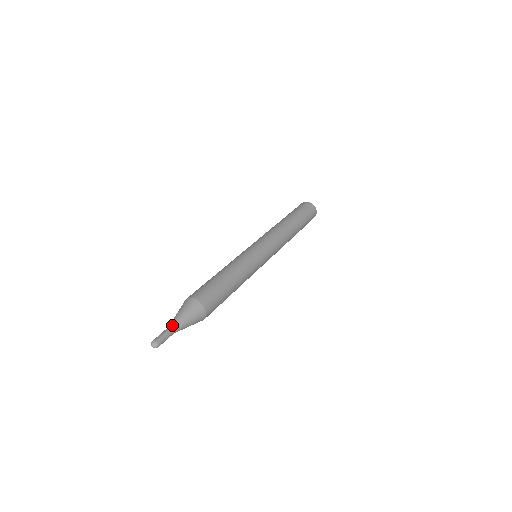
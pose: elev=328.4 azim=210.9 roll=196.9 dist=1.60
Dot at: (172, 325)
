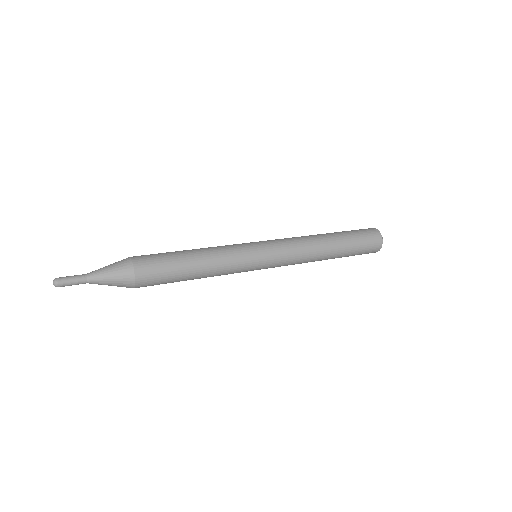
Dot at: (89, 274)
